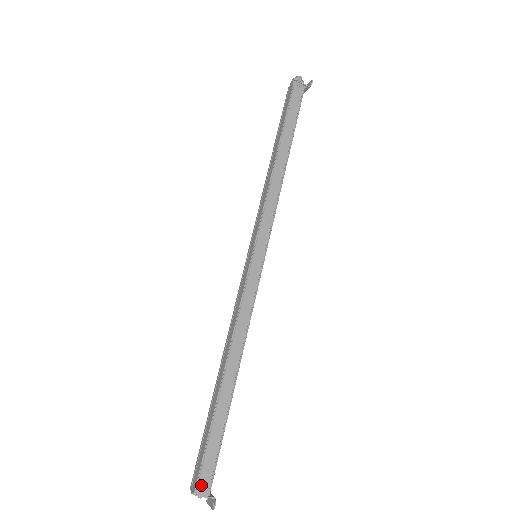
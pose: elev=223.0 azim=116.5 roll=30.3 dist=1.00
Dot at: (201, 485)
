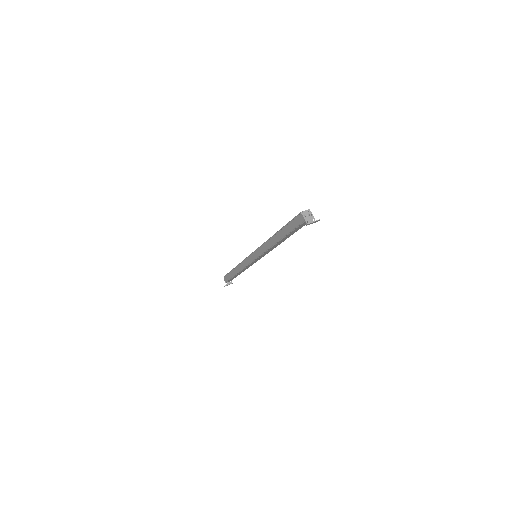
Dot at: occluded
